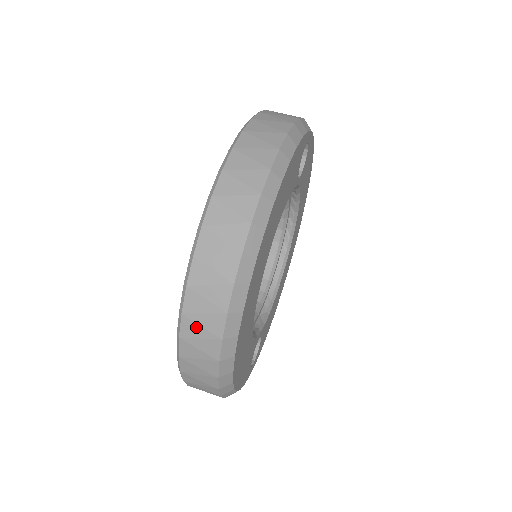
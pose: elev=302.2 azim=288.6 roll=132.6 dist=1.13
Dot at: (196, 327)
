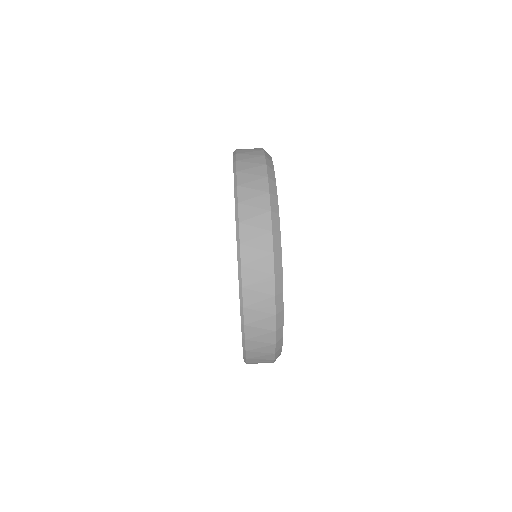
Dot at: (251, 229)
